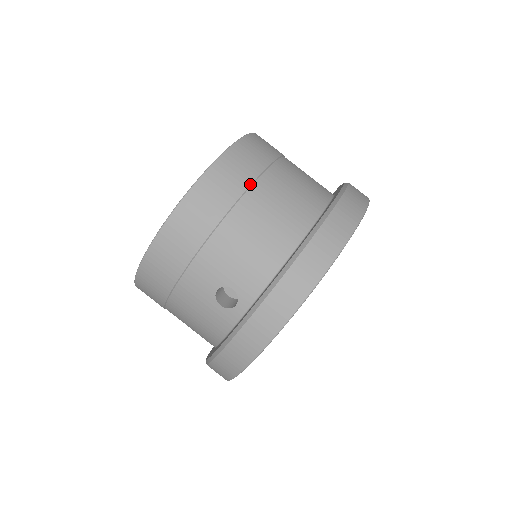
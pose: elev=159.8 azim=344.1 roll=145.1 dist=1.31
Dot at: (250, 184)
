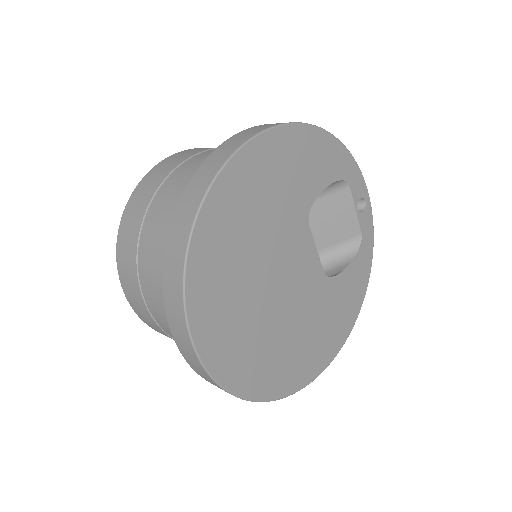
Dot at: (144, 214)
